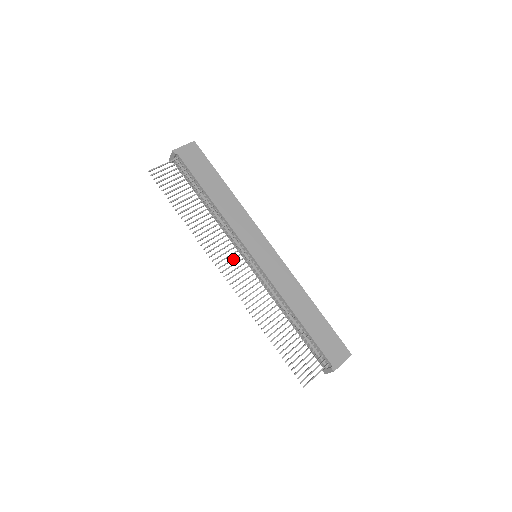
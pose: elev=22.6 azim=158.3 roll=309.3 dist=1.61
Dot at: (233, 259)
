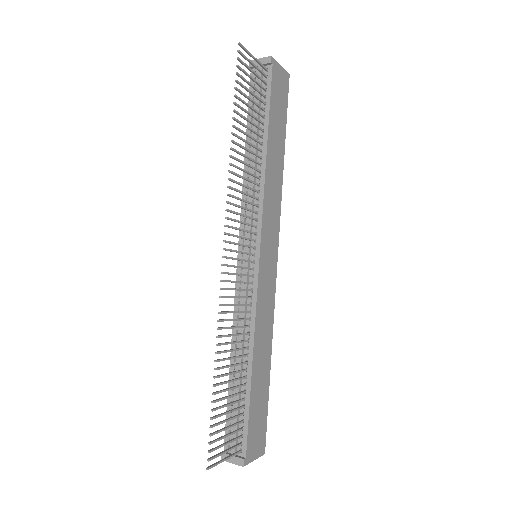
Dot at: (242, 237)
